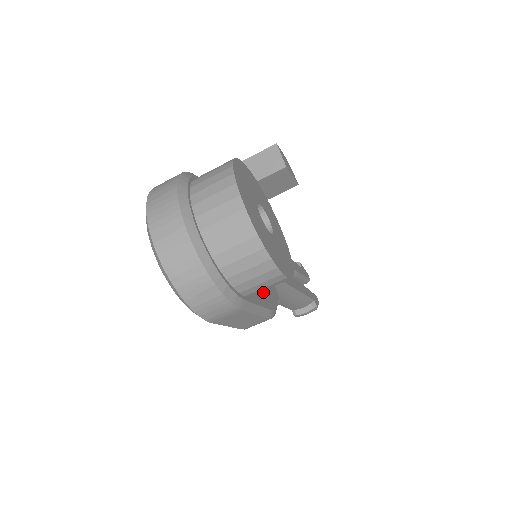
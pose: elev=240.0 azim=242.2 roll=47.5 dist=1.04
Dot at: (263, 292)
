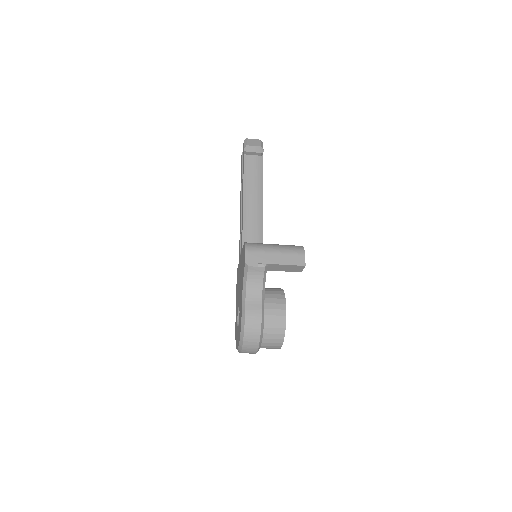
Dot at: occluded
